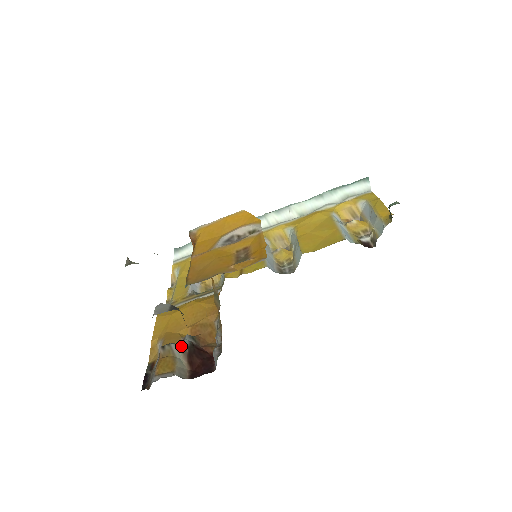
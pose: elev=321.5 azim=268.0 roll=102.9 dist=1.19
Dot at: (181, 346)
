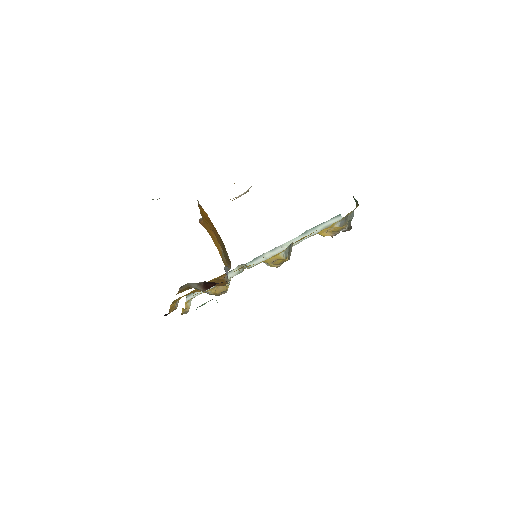
Dot at: (197, 283)
